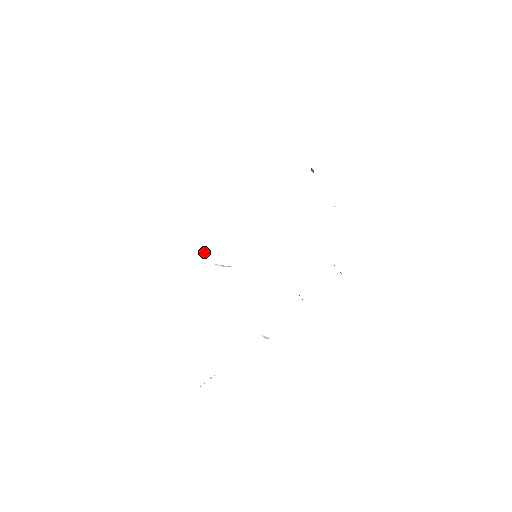
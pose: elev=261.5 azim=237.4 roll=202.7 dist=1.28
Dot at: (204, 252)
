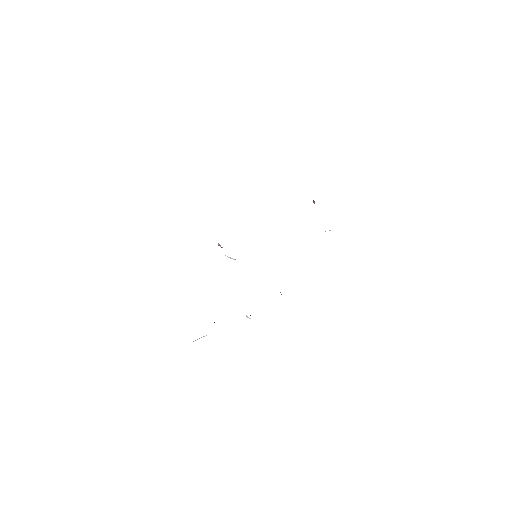
Dot at: (219, 245)
